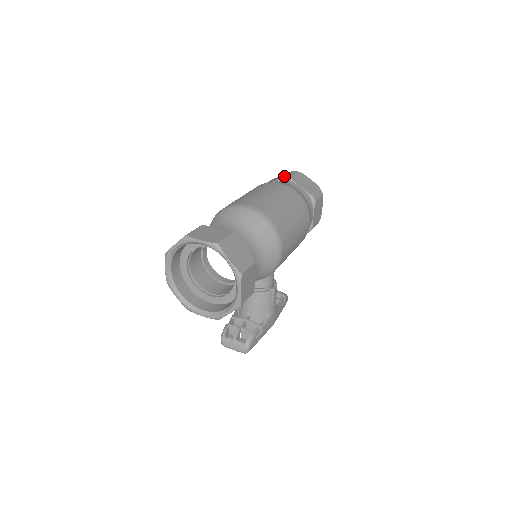
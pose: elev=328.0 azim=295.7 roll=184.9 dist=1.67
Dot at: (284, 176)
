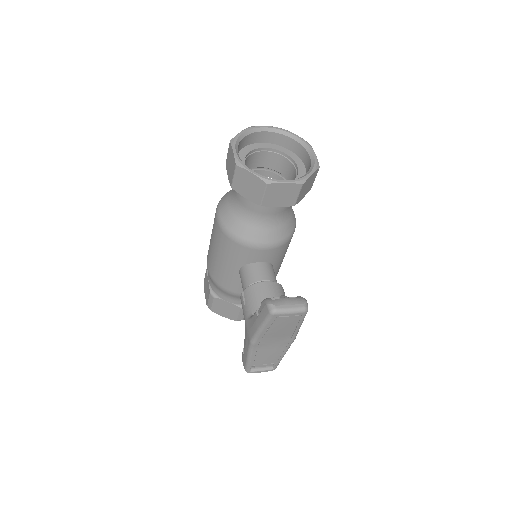
Dot at: occluded
